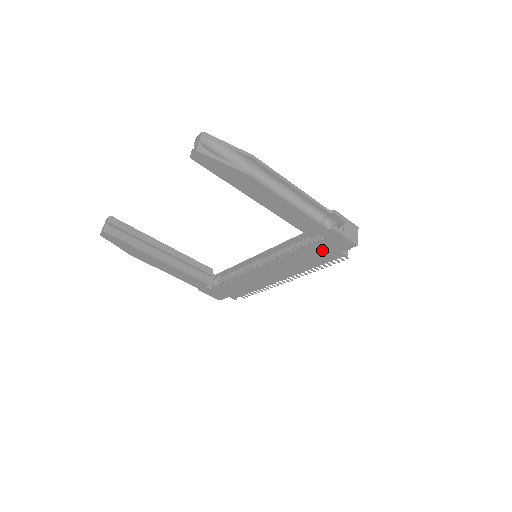
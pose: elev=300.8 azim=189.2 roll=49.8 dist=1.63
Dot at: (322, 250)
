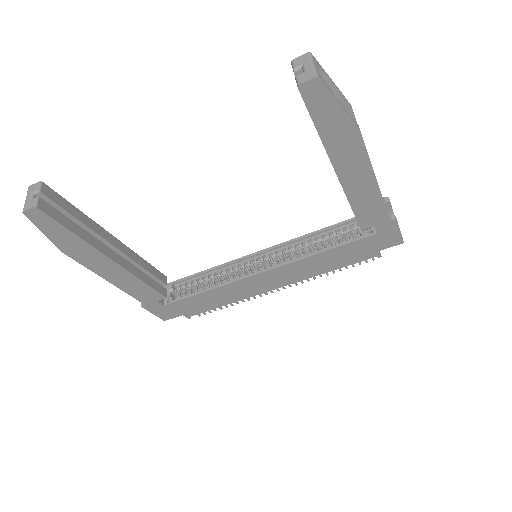
Dot at: (360, 248)
